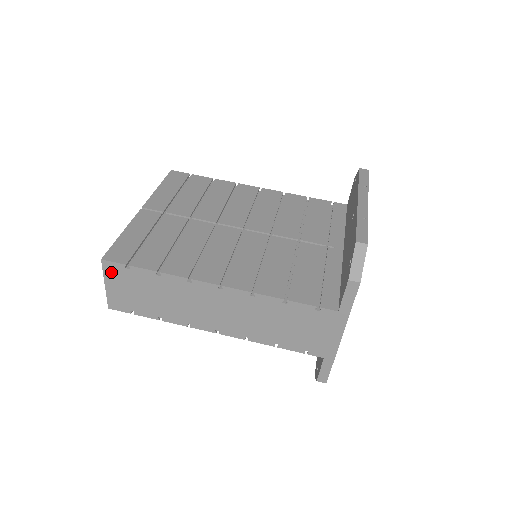
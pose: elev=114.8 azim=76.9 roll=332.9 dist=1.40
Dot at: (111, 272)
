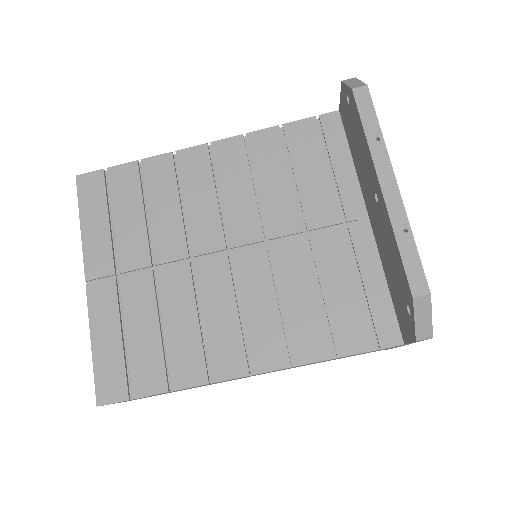
Dot at: occluded
